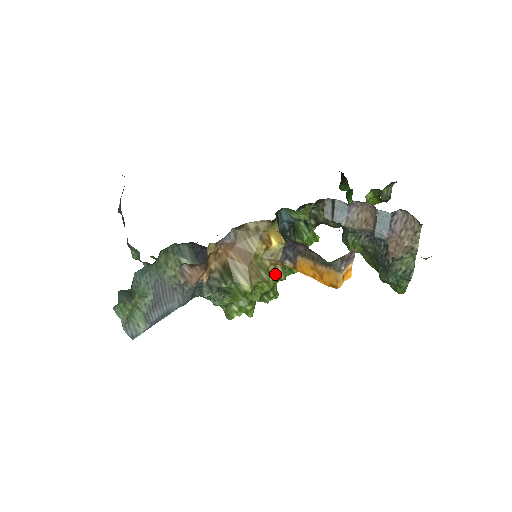
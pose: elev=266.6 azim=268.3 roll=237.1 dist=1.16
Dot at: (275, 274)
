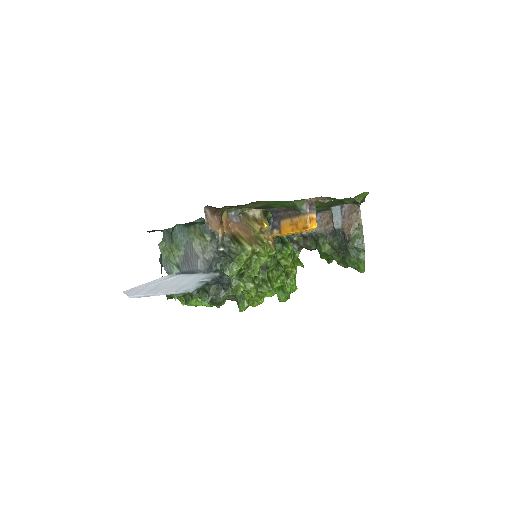
Dot at: (268, 246)
